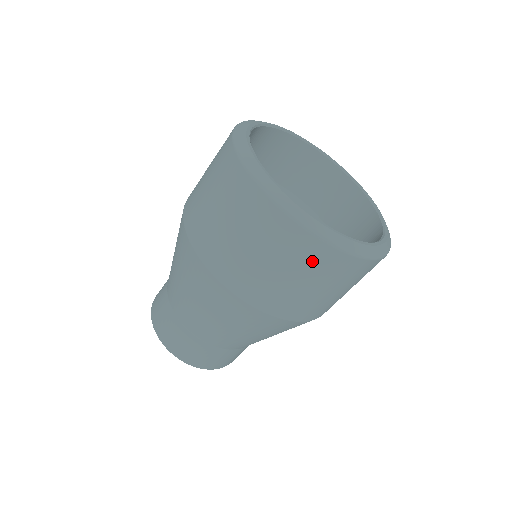
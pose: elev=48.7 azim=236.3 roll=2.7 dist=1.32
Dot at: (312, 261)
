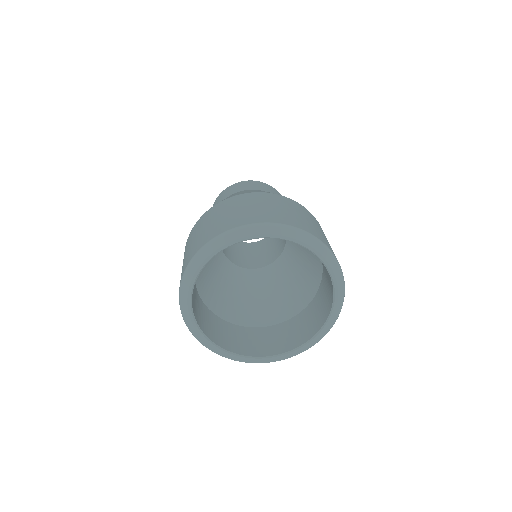
Dot at: occluded
